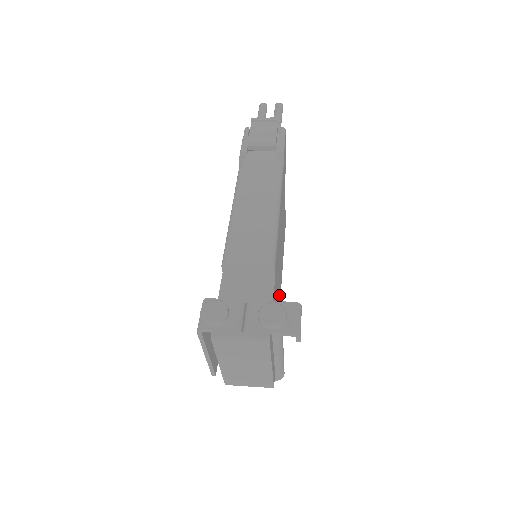
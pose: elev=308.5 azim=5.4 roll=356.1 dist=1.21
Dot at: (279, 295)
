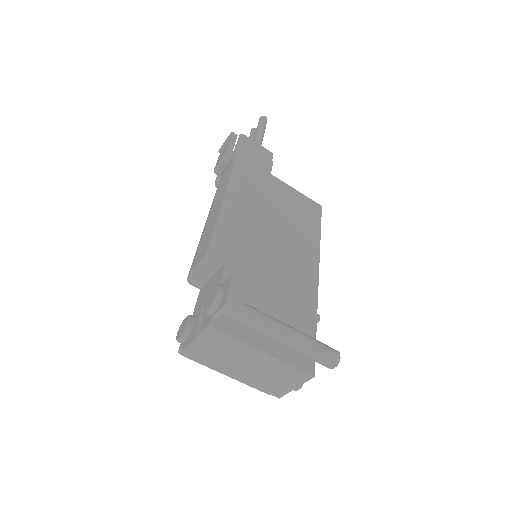
Dot at: (301, 277)
